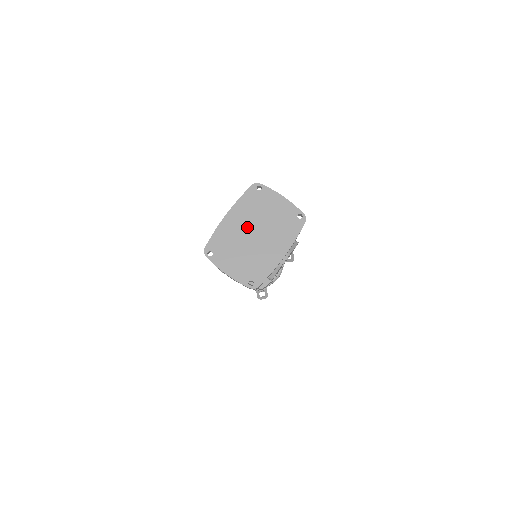
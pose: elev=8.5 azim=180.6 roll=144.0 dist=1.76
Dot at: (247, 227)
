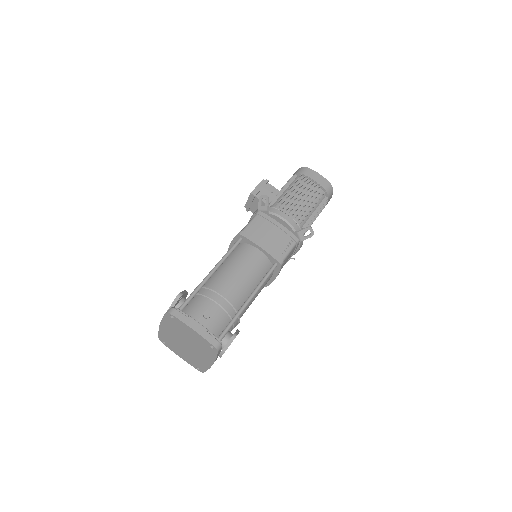
Dot at: (178, 338)
